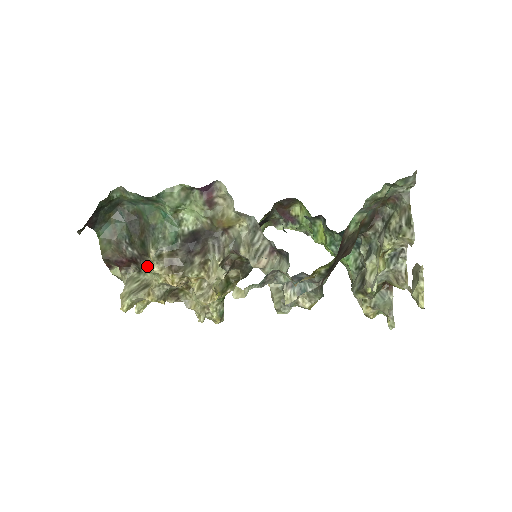
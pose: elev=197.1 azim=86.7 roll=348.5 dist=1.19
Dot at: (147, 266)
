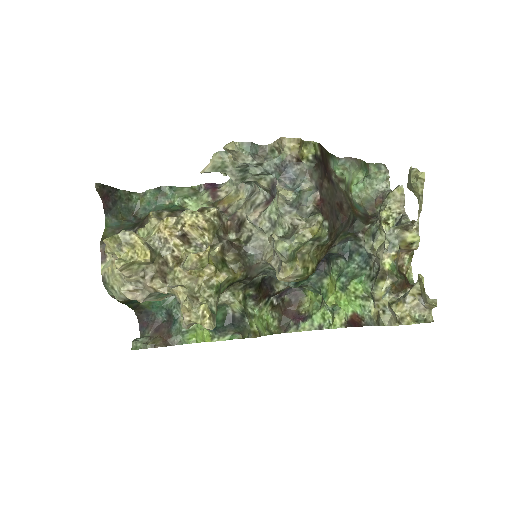
Dot at: (144, 227)
